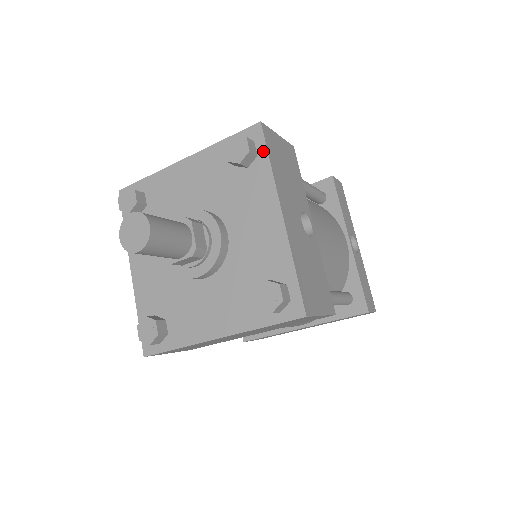
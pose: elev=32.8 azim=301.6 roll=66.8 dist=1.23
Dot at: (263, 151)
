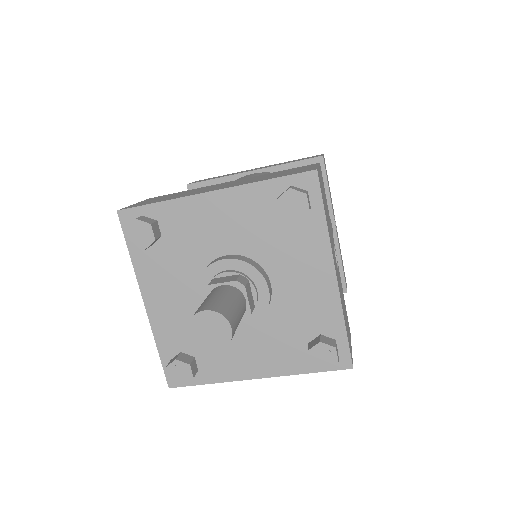
Dot at: (318, 204)
